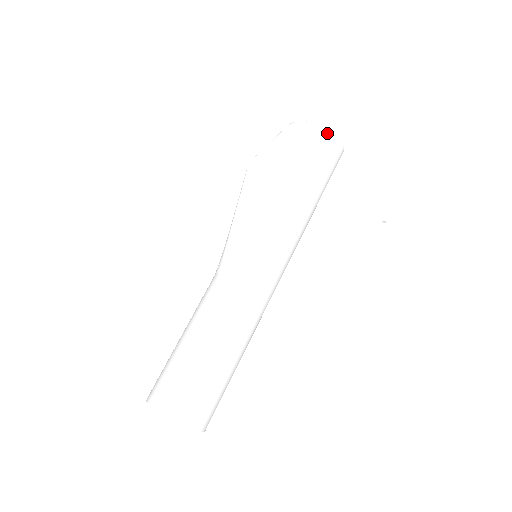
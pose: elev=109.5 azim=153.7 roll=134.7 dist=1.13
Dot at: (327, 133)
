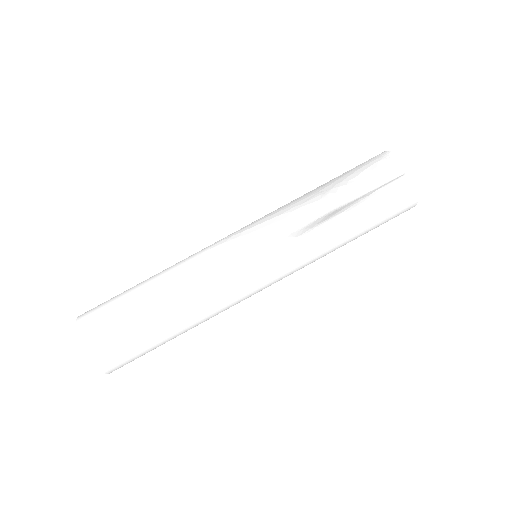
Dot at: (411, 203)
